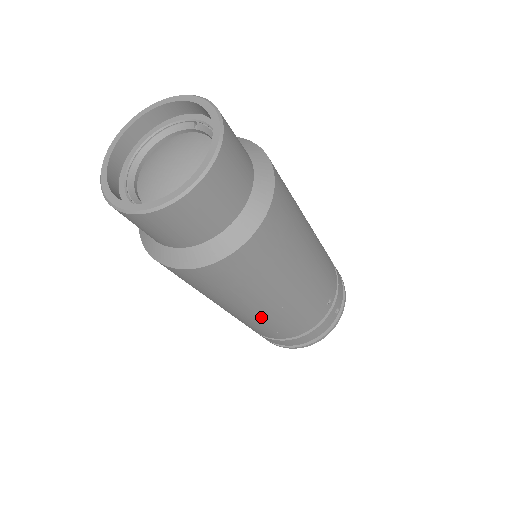
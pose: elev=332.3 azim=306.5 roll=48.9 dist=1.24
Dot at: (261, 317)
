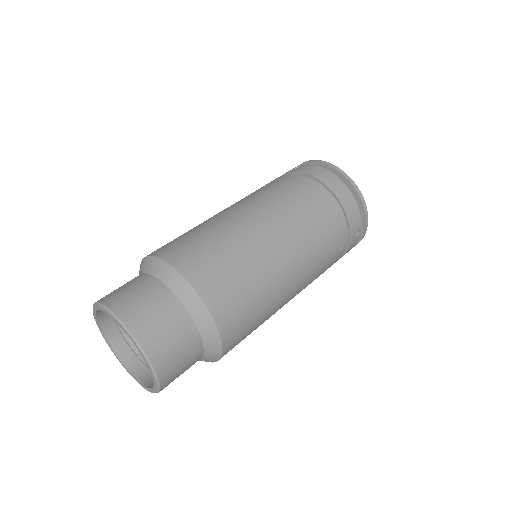
Dot at: occluded
